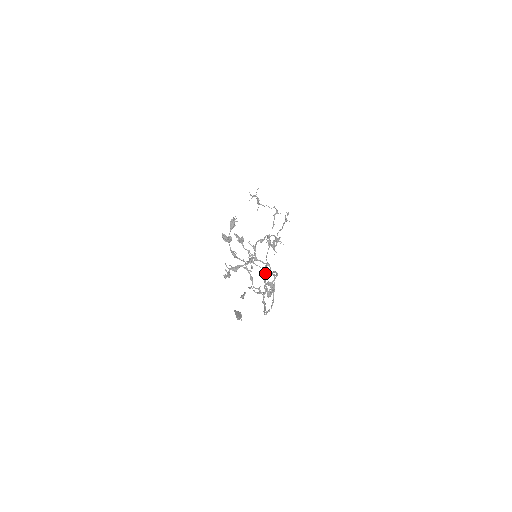
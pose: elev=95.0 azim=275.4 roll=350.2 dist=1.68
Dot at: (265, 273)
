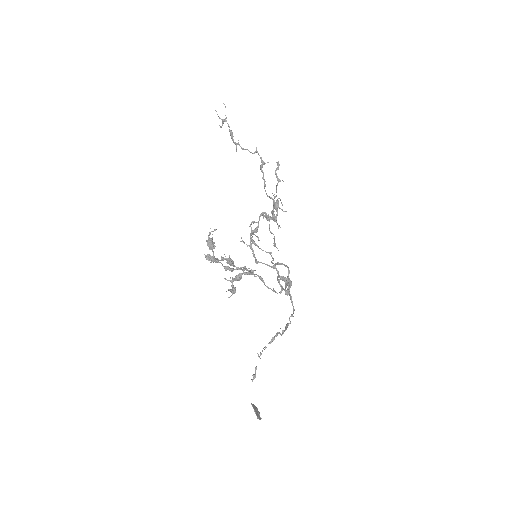
Dot at: occluded
